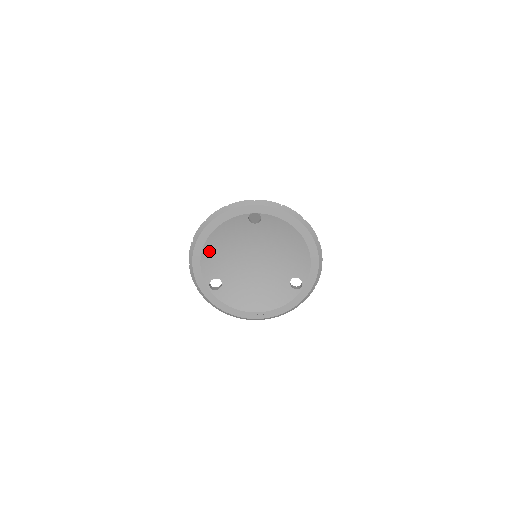
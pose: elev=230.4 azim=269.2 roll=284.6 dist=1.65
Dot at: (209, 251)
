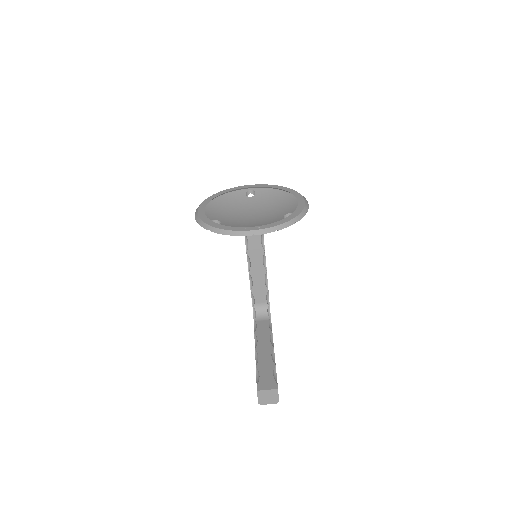
Dot at: (213, 208)
